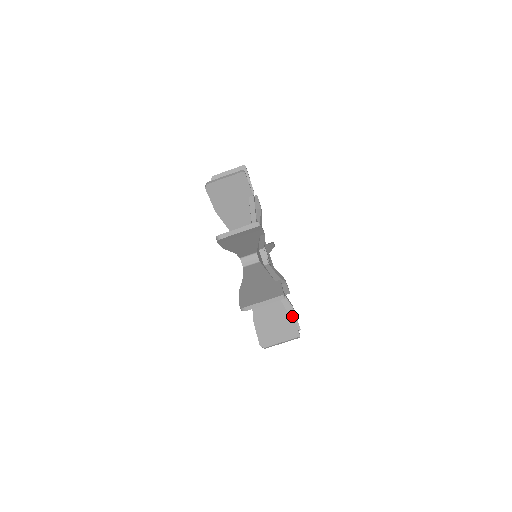
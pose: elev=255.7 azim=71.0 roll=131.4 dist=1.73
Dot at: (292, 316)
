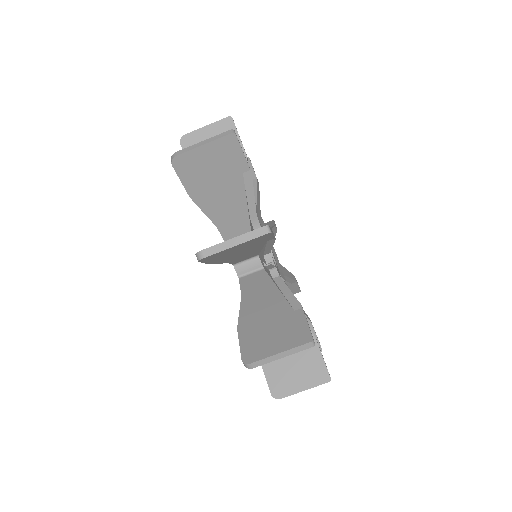
Dot at: (312, 331)
